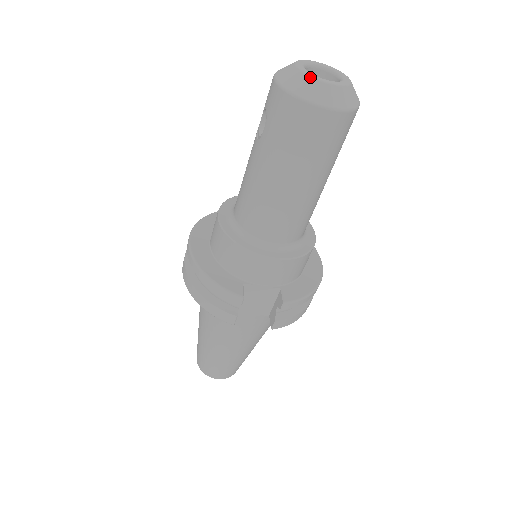
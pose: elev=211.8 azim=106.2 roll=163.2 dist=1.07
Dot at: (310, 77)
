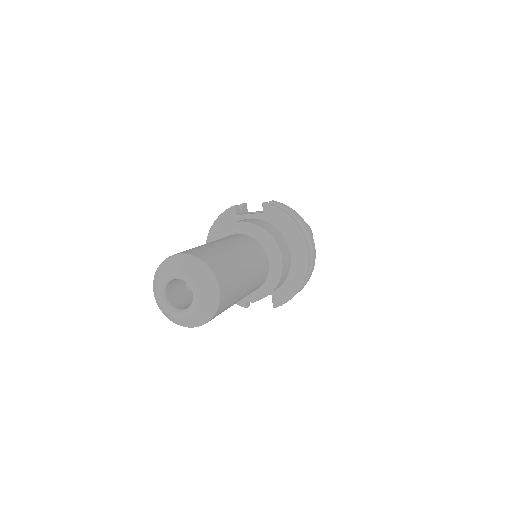
Dot at: (167, 314)
